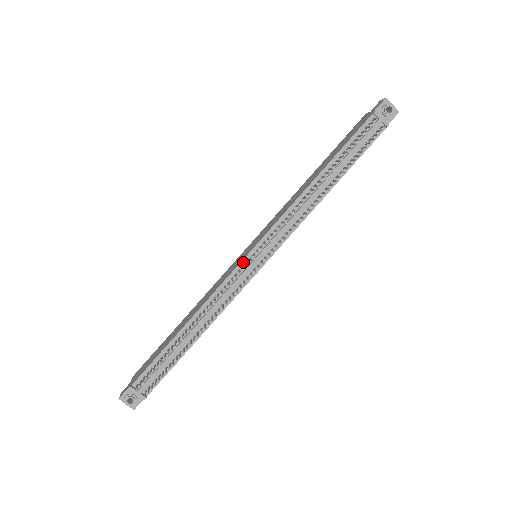
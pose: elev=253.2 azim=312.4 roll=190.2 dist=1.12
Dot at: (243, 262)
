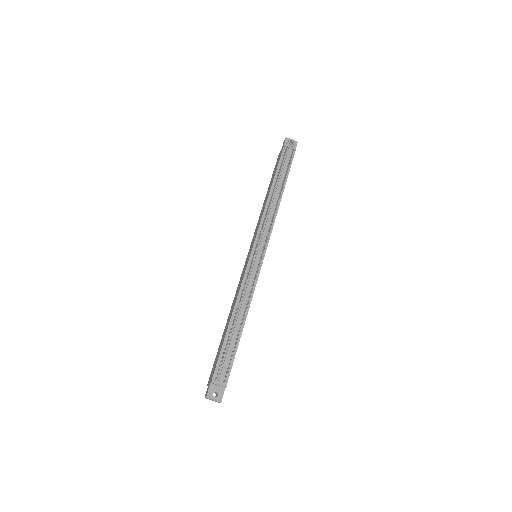
Dot at: (250, 259)
